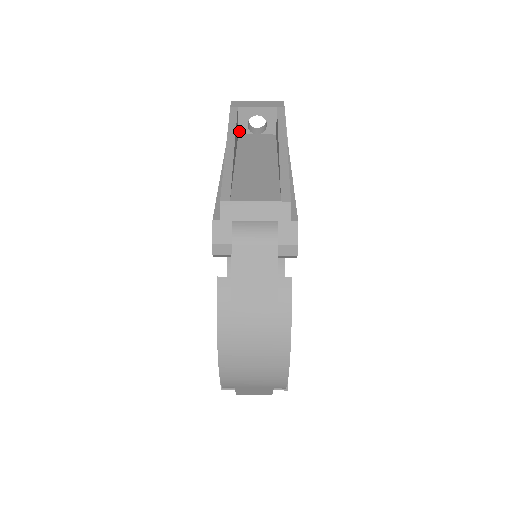
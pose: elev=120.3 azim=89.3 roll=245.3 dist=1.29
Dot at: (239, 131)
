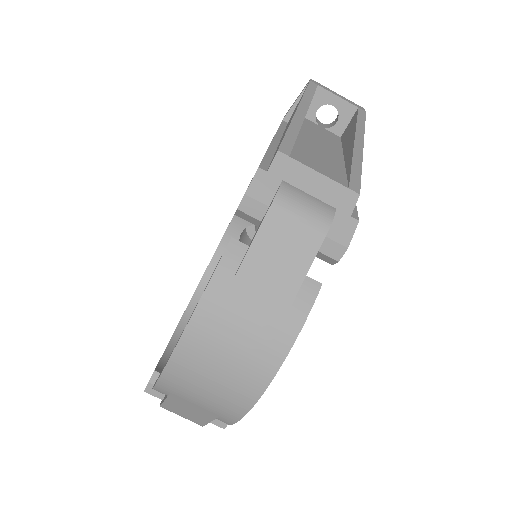
Dot at: occluded
